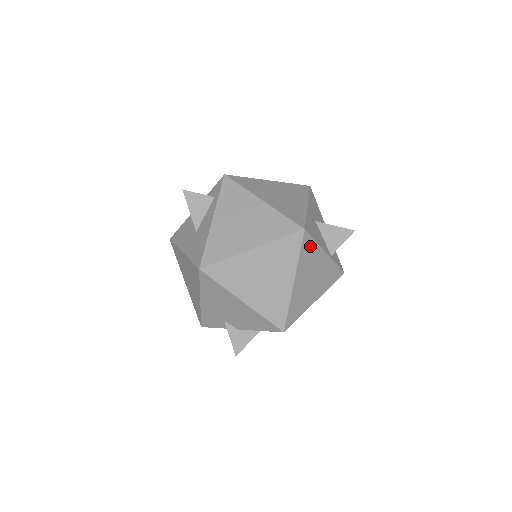
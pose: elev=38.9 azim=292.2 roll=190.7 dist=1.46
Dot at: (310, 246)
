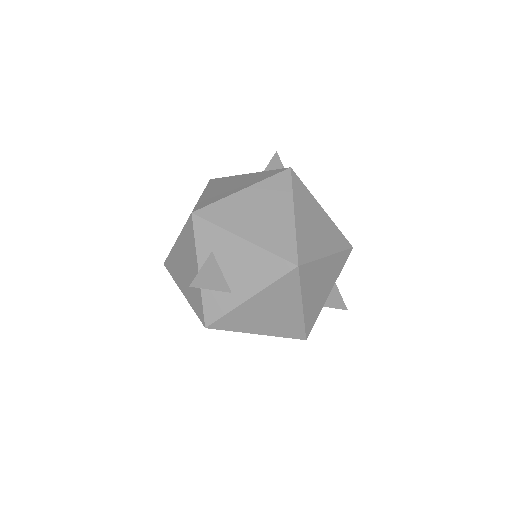
Dot at: (221, 180)
